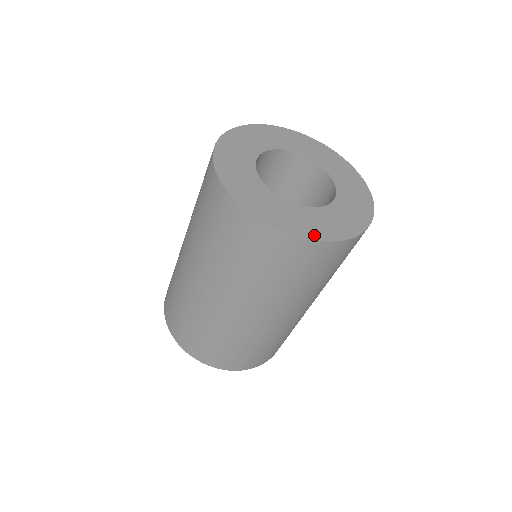
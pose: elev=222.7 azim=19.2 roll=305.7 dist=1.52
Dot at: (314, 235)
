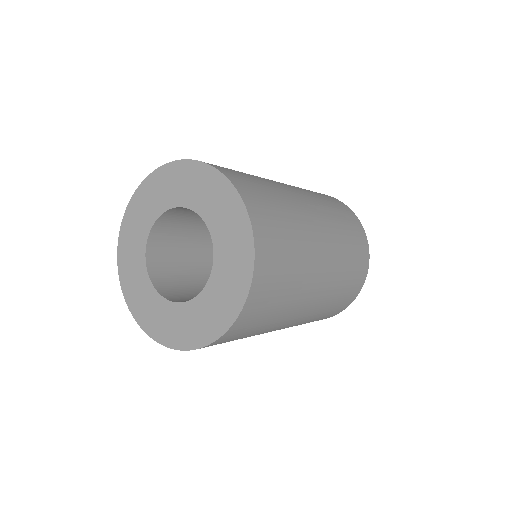
Dot at: (190, 343)
